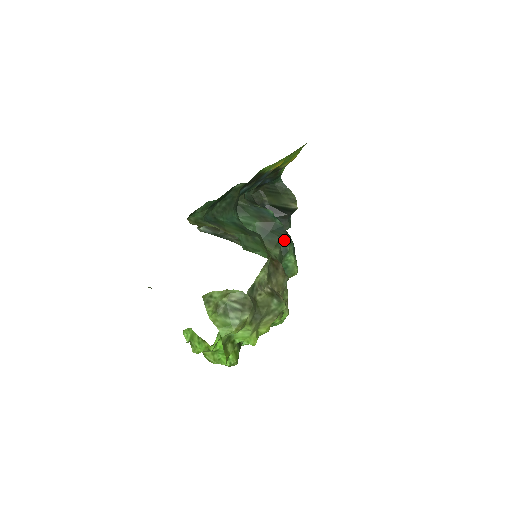
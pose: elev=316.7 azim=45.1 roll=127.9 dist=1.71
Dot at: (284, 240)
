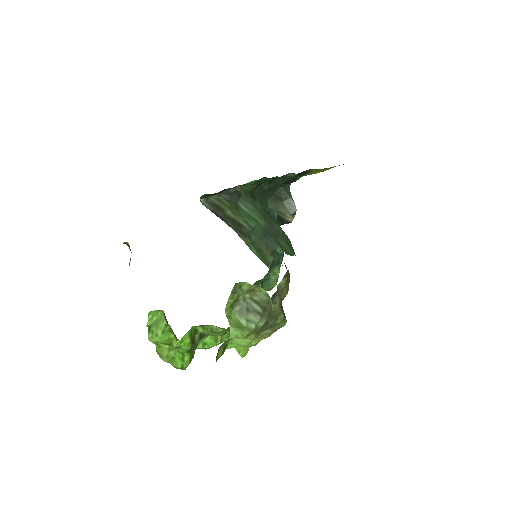
Dot at: (281, 250)
